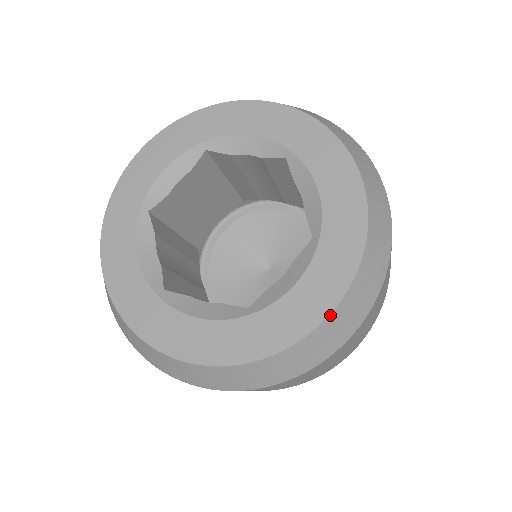
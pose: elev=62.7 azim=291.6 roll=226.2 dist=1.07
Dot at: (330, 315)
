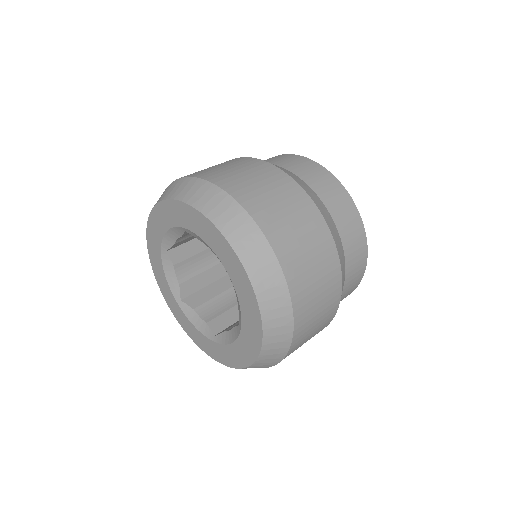
Dot at: (260, 309)
